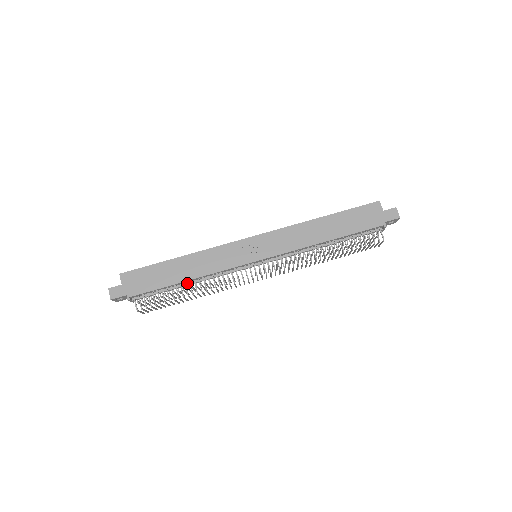
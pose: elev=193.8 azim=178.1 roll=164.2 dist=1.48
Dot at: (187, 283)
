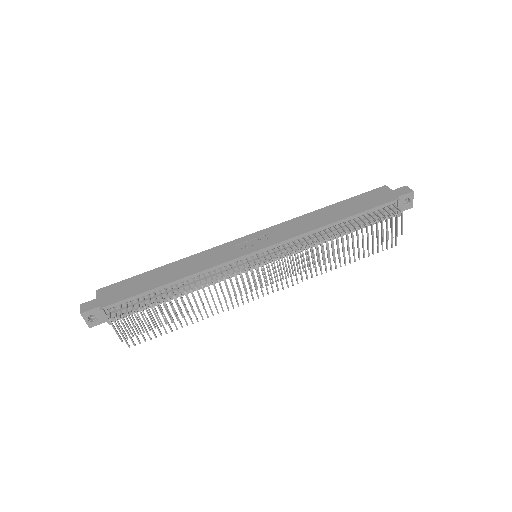
Dot at: (174, 289)
